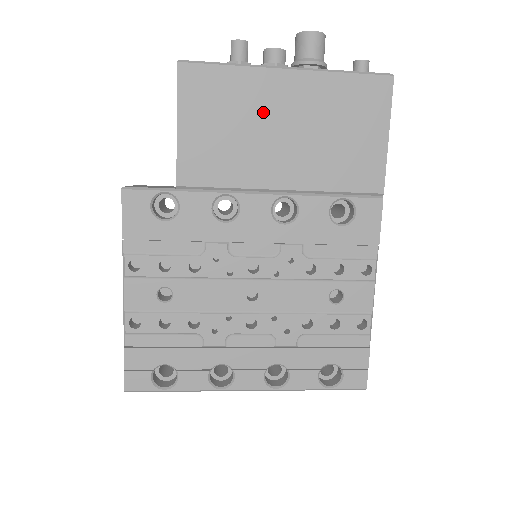
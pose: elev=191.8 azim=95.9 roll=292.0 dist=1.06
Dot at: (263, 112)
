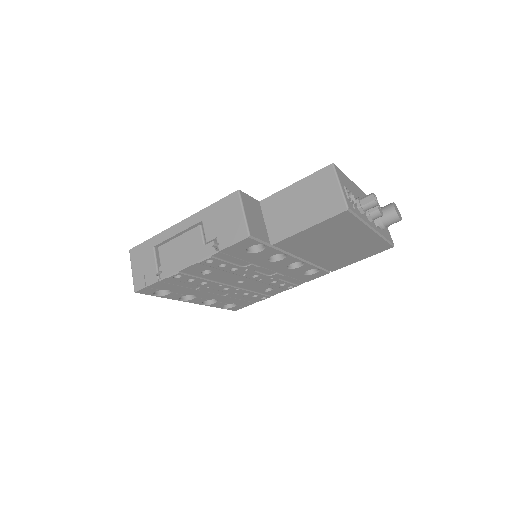
Dot at: (343, 238)
